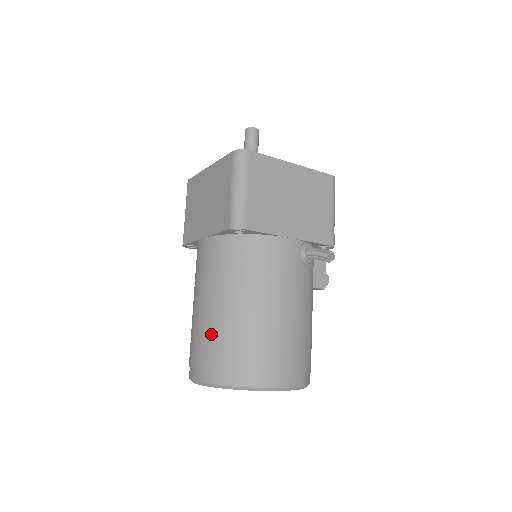
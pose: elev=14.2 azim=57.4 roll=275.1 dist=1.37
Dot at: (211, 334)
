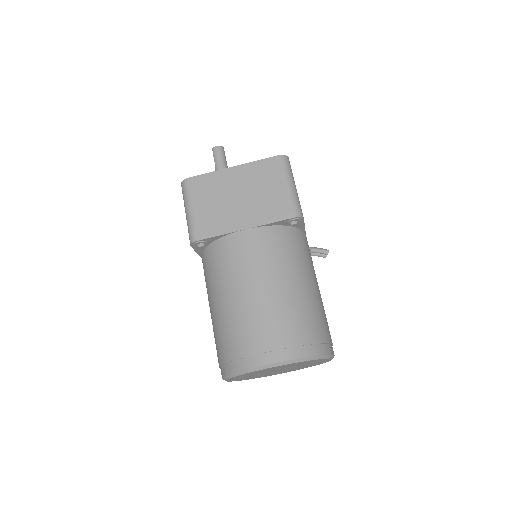
Dot at: (285, 313)
